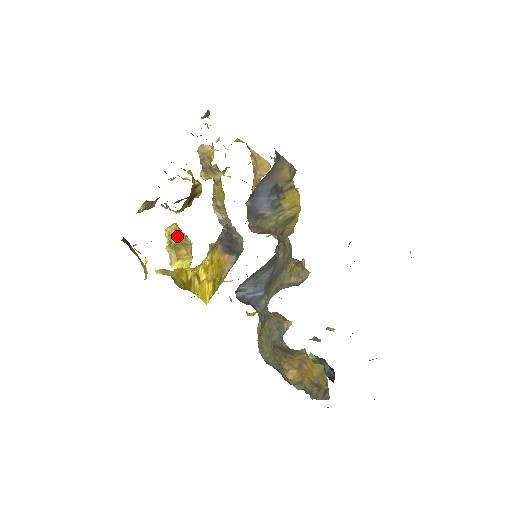
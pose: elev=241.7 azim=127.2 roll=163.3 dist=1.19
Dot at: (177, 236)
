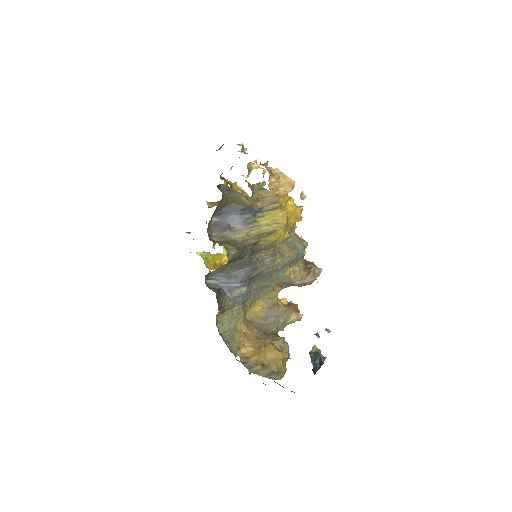
Dot at: occluded
